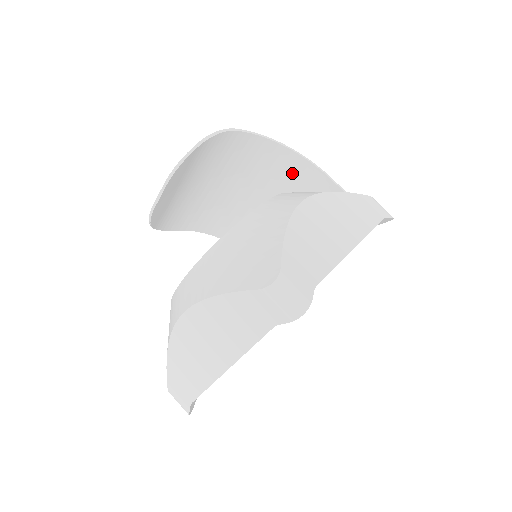
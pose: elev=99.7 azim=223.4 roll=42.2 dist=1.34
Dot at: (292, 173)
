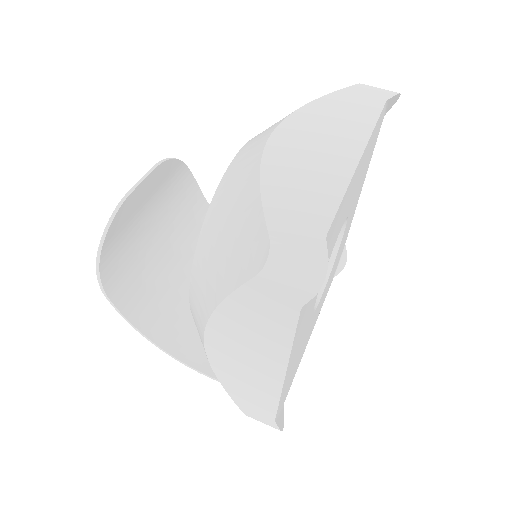
Dot at: occluded
